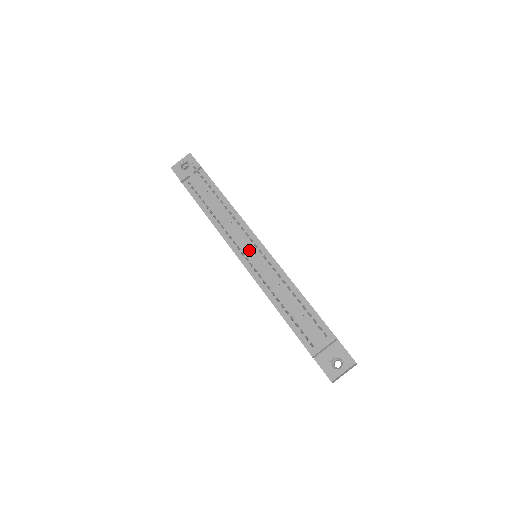
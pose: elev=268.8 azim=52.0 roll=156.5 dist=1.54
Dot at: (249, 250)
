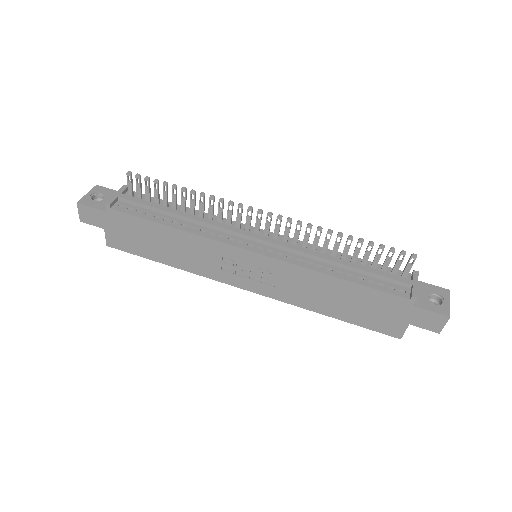
Dot at: (258, 236)
